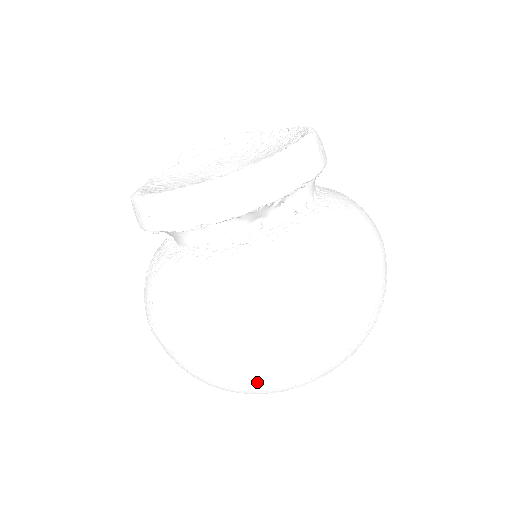
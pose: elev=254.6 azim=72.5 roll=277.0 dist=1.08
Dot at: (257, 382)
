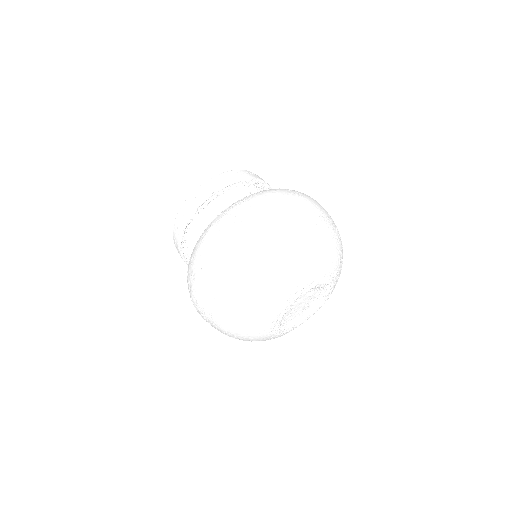
Dot at: (263, 245)
